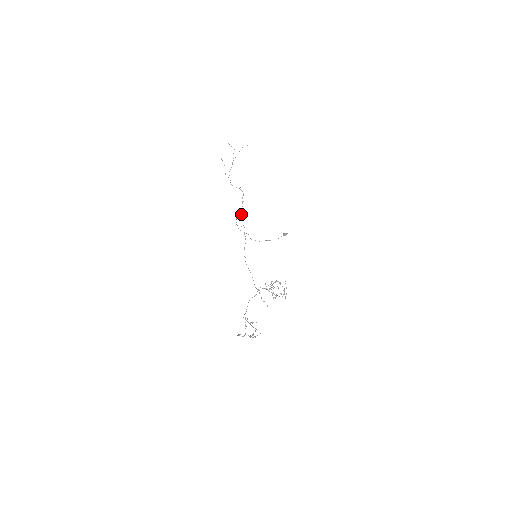
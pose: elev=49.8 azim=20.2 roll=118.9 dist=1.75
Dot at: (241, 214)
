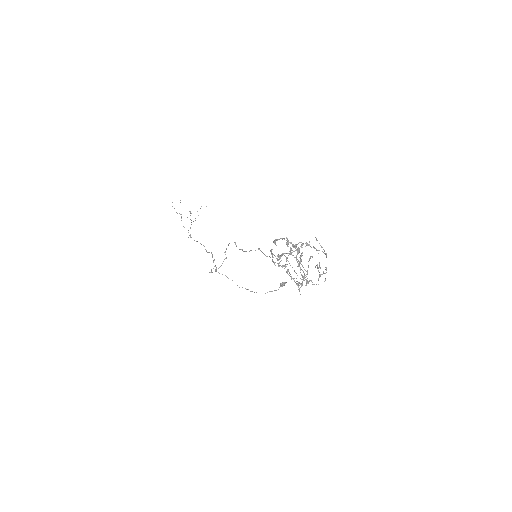
Dot at: (215, 270)
